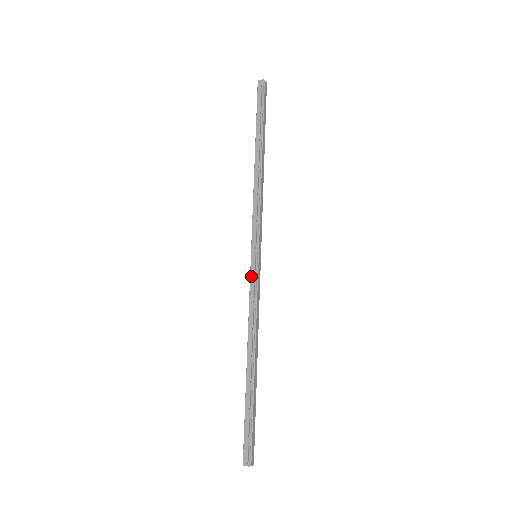
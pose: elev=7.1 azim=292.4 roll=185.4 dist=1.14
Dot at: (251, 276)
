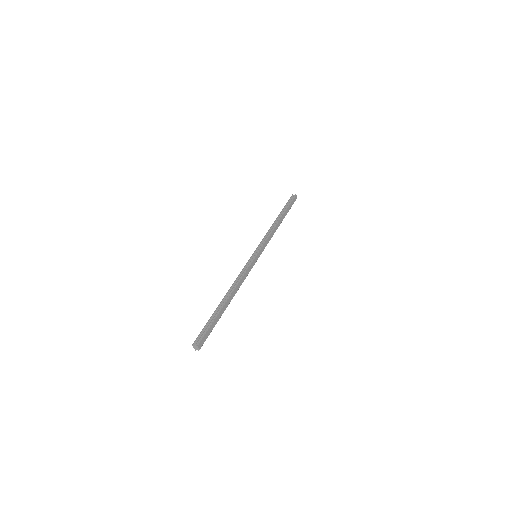
Dot at: (248, 262)
